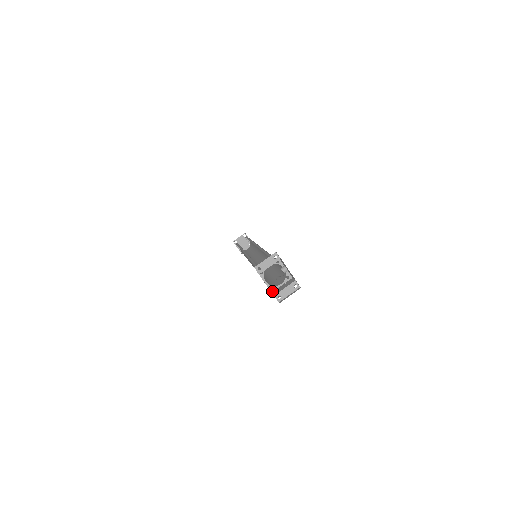
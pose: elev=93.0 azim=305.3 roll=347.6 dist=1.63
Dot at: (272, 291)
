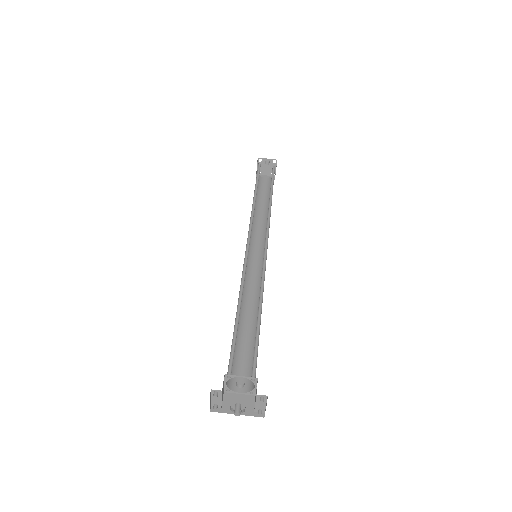
Dot at: (254, 394)
